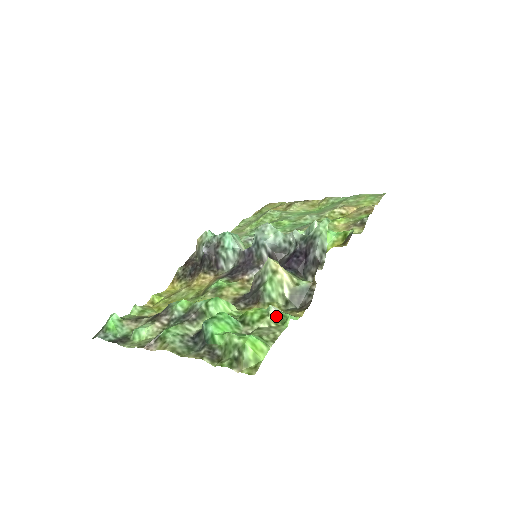
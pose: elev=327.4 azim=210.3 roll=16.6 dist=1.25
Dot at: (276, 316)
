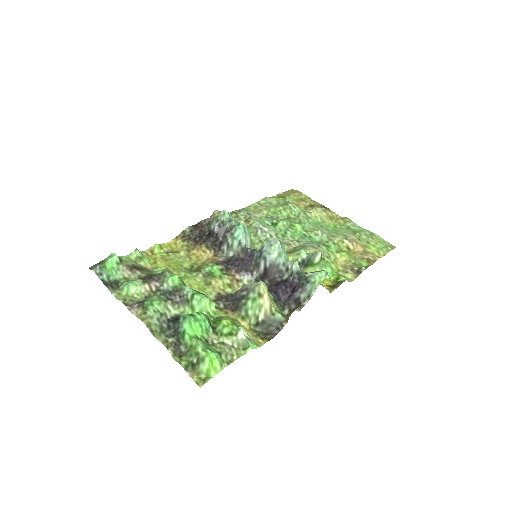
Dot at: (241, 340)
